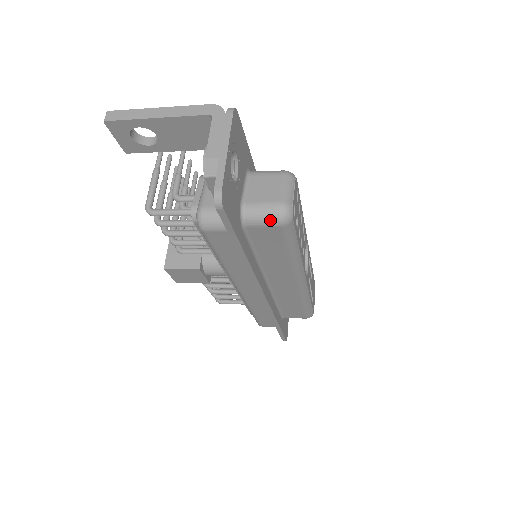
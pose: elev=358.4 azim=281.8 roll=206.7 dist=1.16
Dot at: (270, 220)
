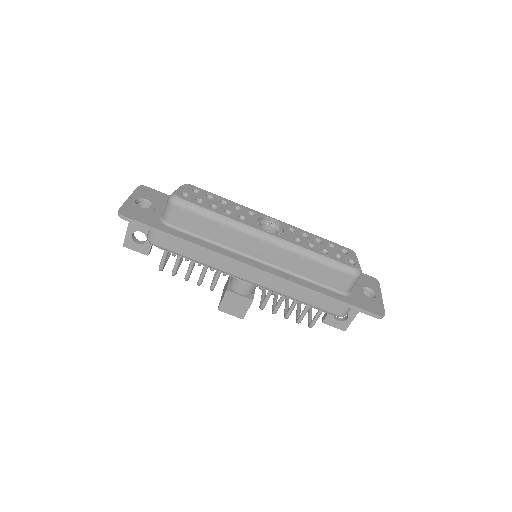
Dot at: (169, 208)
